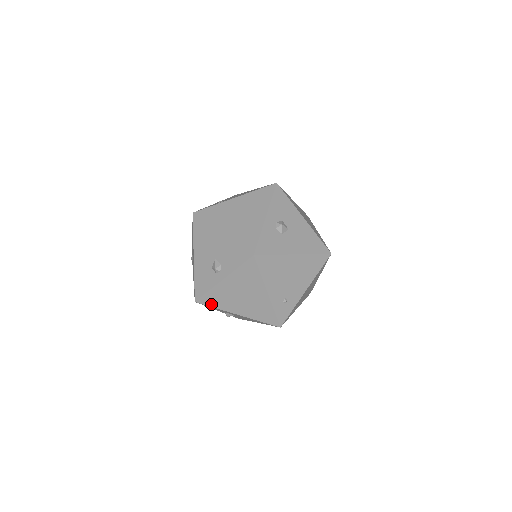
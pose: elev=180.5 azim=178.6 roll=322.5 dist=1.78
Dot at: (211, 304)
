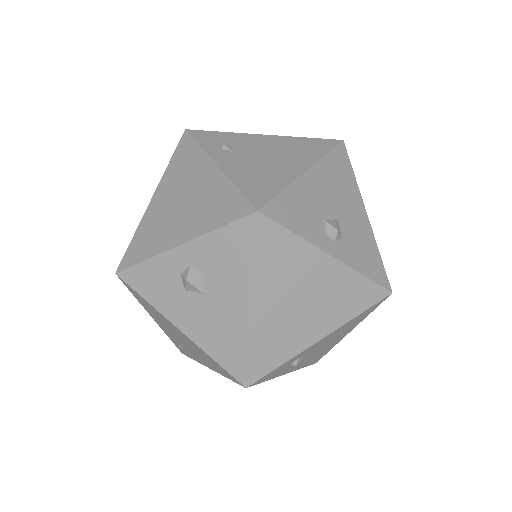
Dot at: occluded
